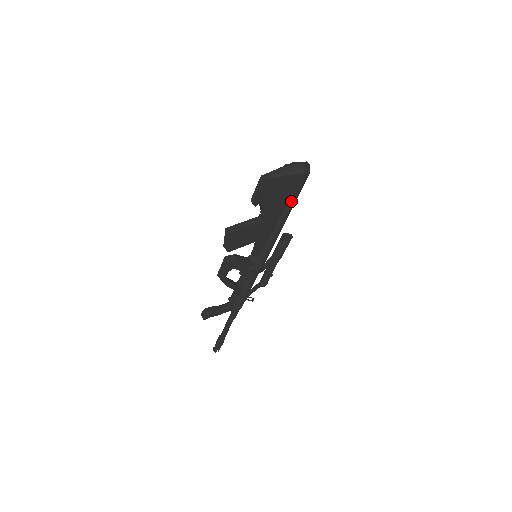
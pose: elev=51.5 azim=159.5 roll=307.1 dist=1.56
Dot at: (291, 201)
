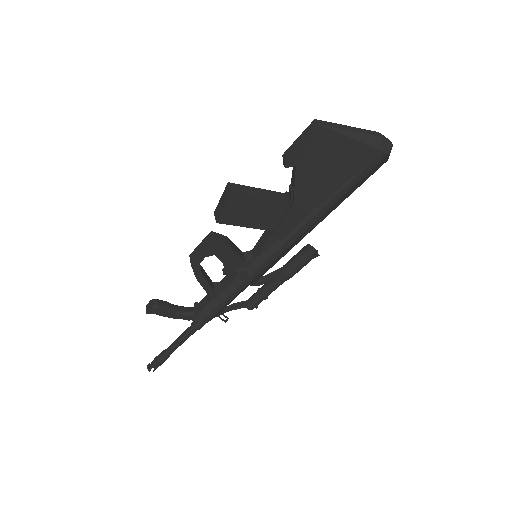
Dot at: (341, 189)
